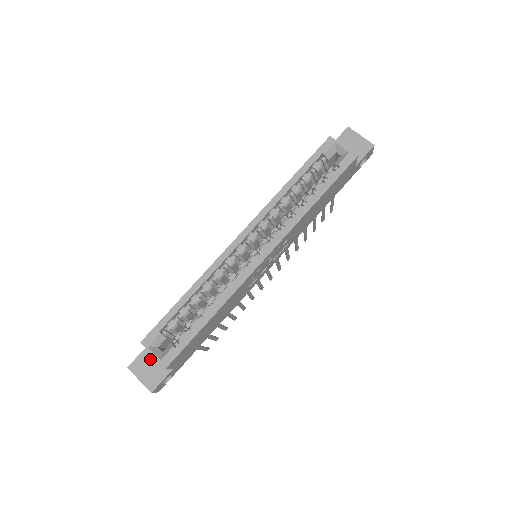
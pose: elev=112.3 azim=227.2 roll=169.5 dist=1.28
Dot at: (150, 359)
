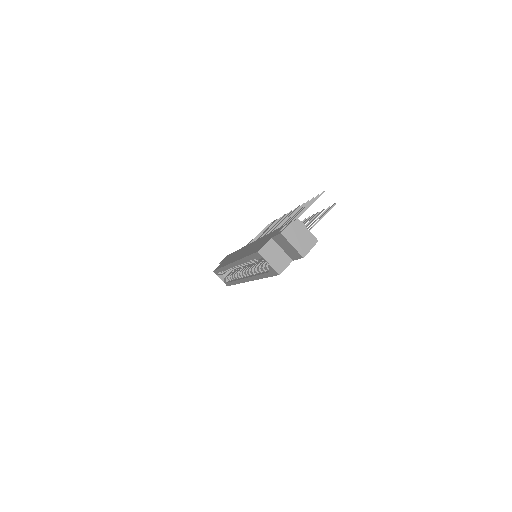
Dot at: occluded
